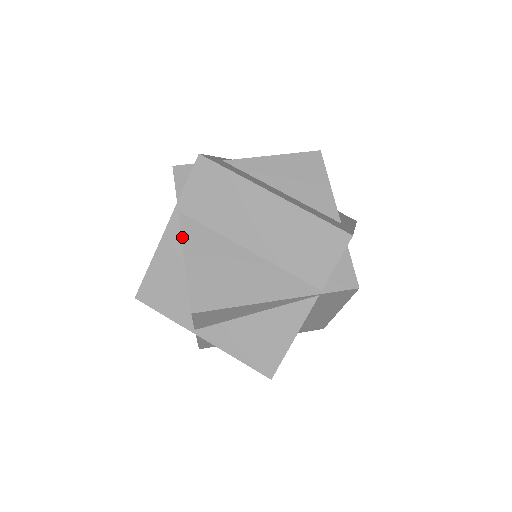
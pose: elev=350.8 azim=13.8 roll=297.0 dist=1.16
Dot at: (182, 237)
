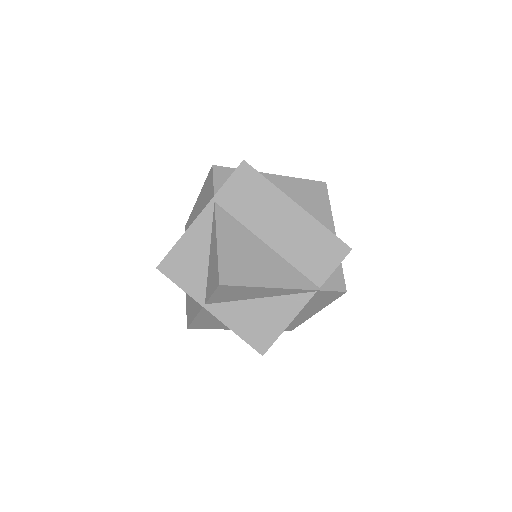
Dot at: (216, 223)
